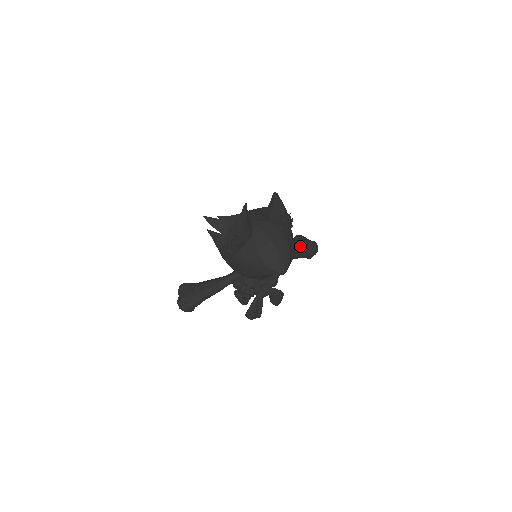
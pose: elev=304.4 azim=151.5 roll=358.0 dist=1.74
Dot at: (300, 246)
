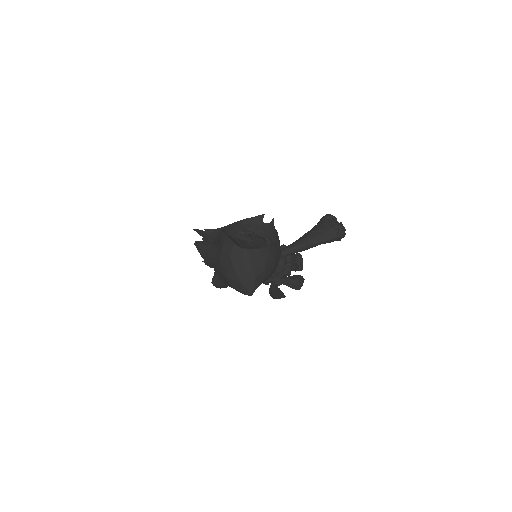
Dot at: (319, 233)
